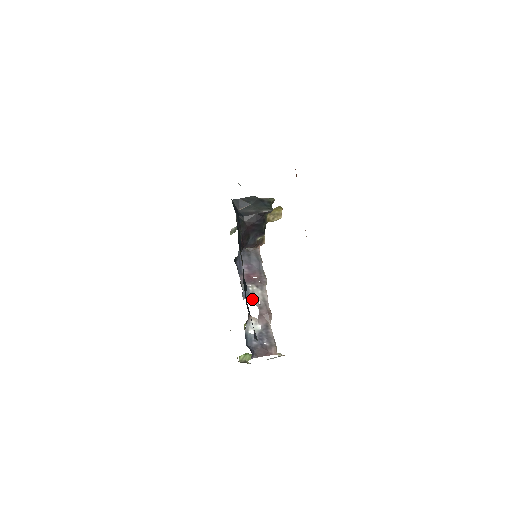
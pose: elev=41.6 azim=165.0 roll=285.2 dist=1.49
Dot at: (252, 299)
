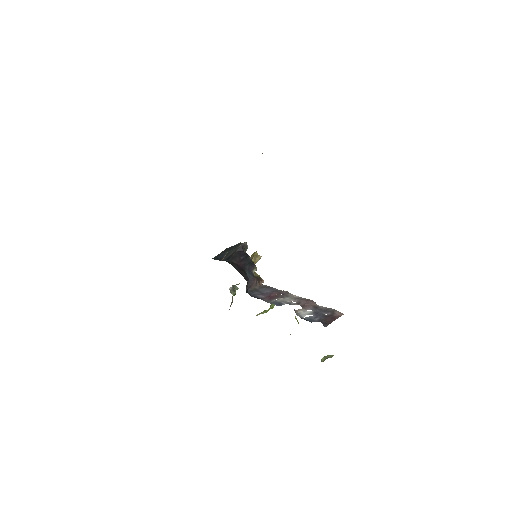
Dot at: occluded
